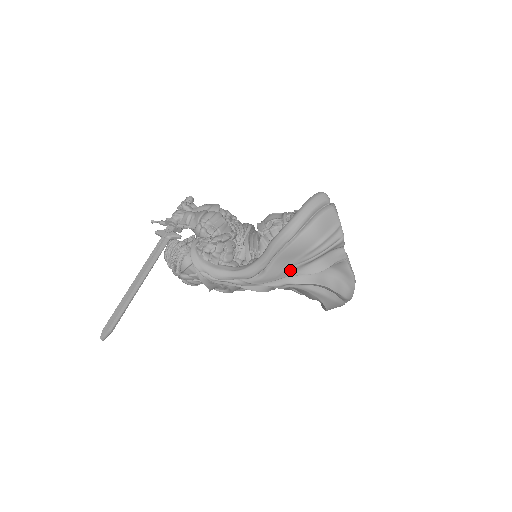
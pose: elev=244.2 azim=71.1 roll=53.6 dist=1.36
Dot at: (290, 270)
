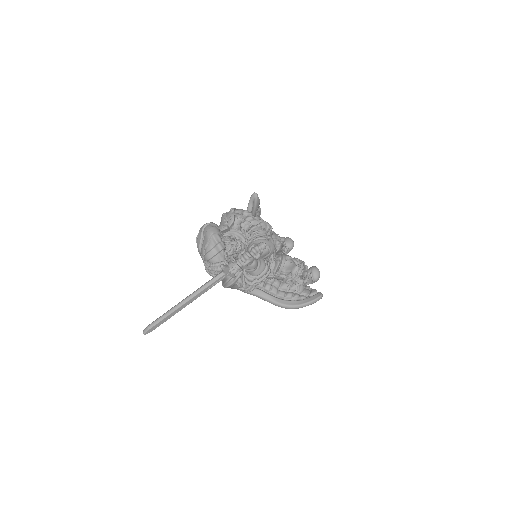
Dot at: occluded
